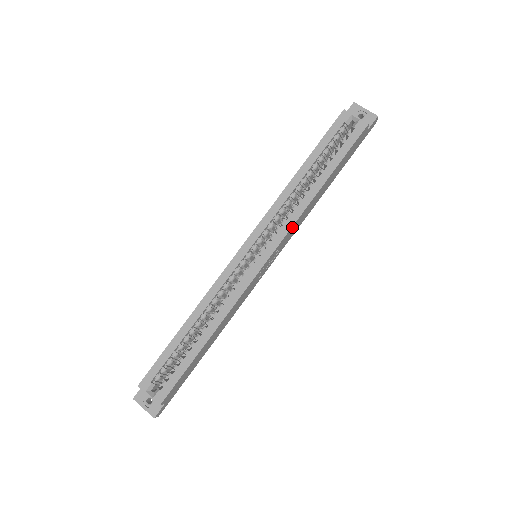
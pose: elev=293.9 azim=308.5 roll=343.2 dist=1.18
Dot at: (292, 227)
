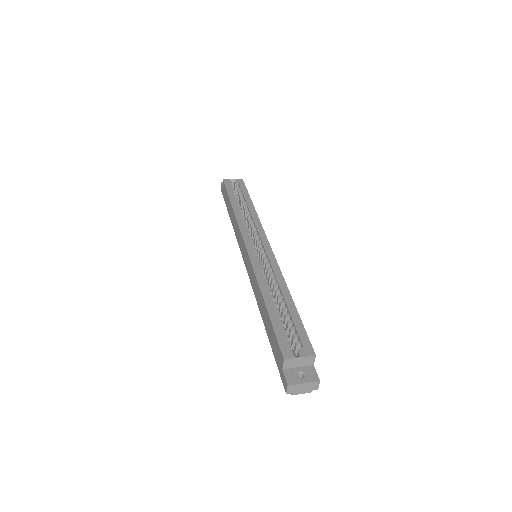
Dot at: (261, 226)
